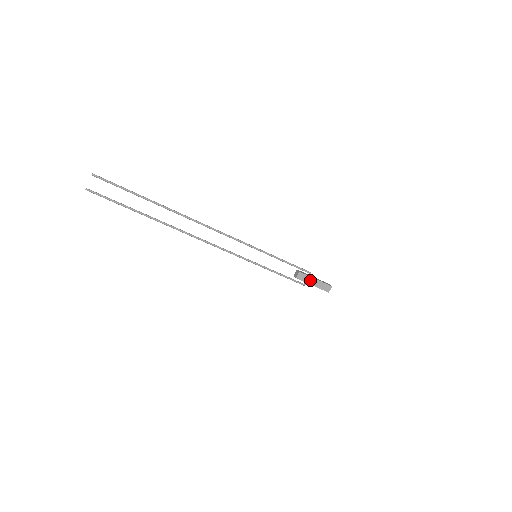
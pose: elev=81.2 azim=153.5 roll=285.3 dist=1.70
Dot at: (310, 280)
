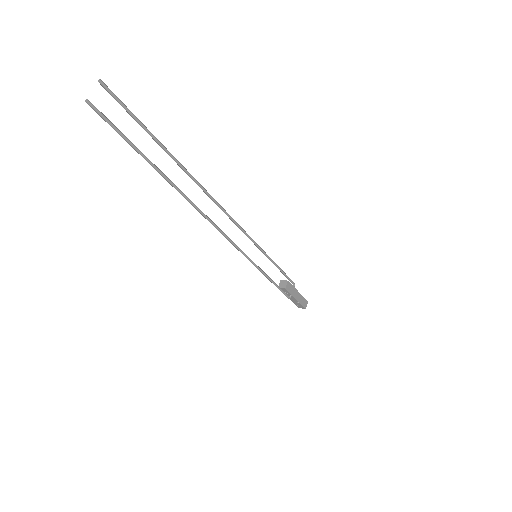
Dot at: (294, 292)
